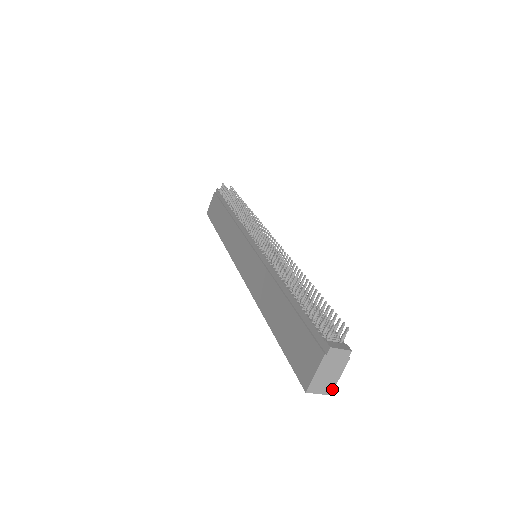
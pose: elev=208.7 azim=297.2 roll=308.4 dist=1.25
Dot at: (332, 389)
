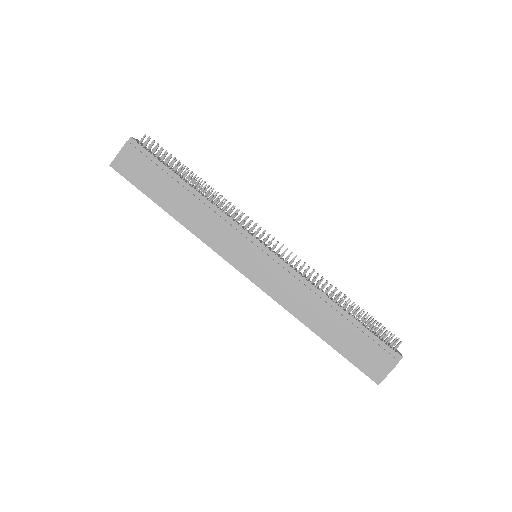
Dot at: occluded
